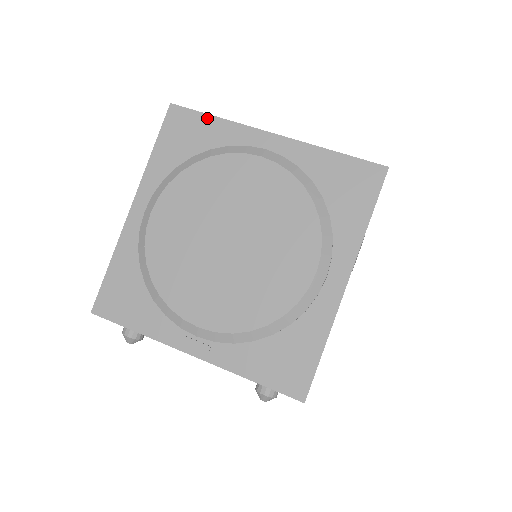
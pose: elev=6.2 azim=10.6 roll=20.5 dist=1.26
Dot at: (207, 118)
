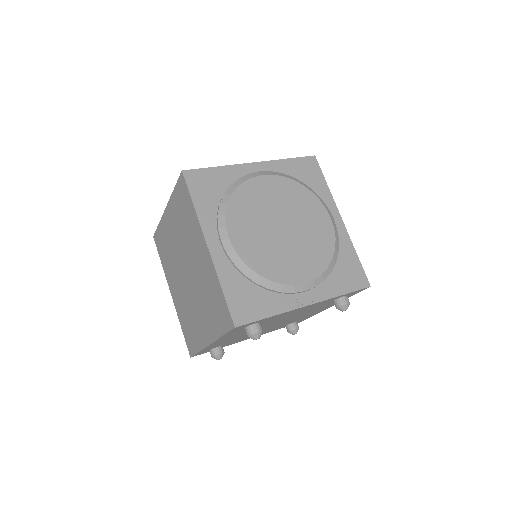
Dot at: (212, 170)
